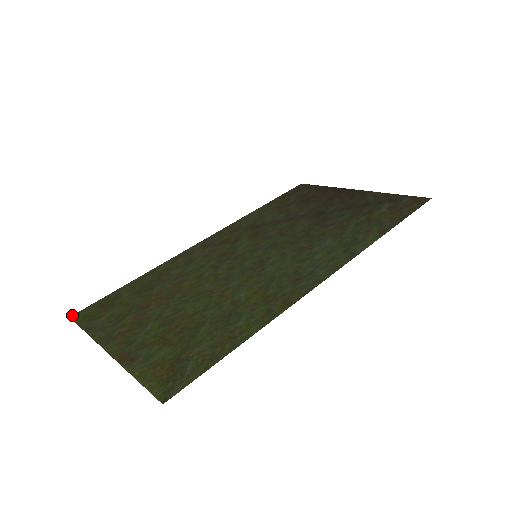
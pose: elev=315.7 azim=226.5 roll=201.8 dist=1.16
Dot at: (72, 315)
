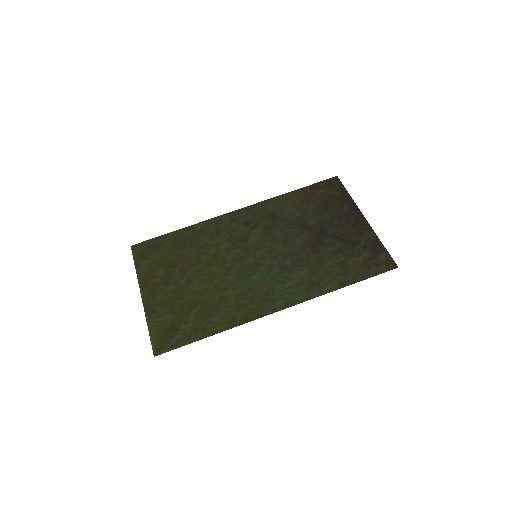
Dot at: (132, 245)
